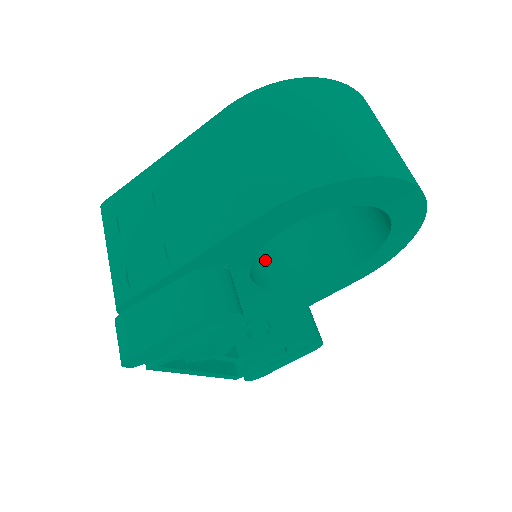
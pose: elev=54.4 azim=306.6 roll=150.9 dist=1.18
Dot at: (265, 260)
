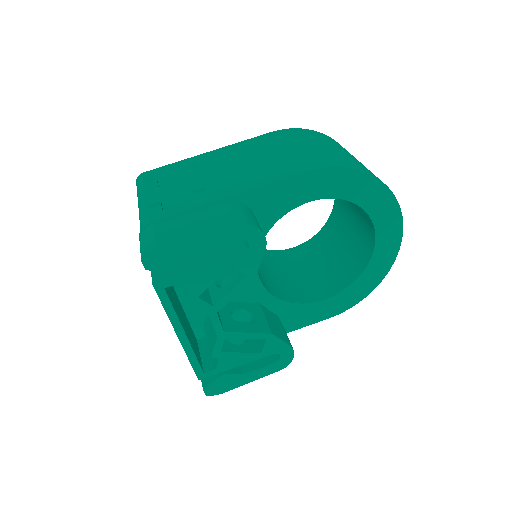
Dot at: (258, 270)
